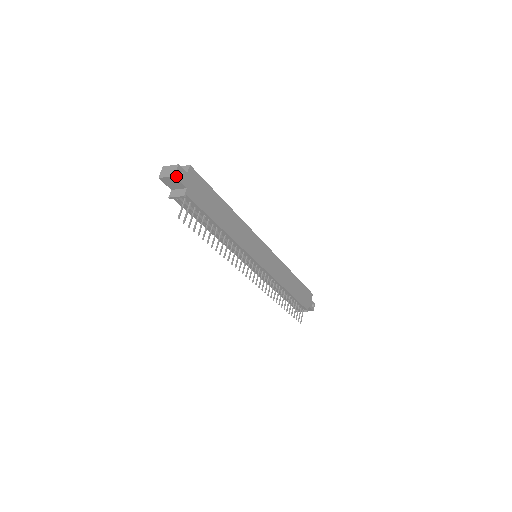
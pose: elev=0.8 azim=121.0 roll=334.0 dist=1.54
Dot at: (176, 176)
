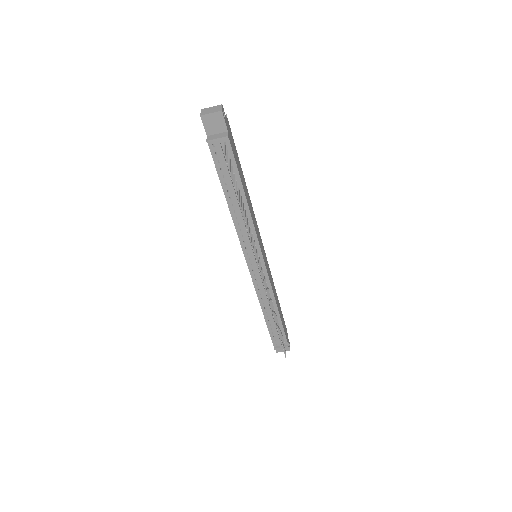
Dot at: (222, 112)
